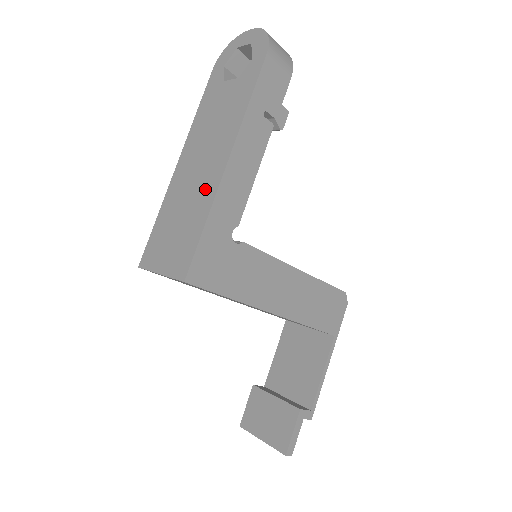
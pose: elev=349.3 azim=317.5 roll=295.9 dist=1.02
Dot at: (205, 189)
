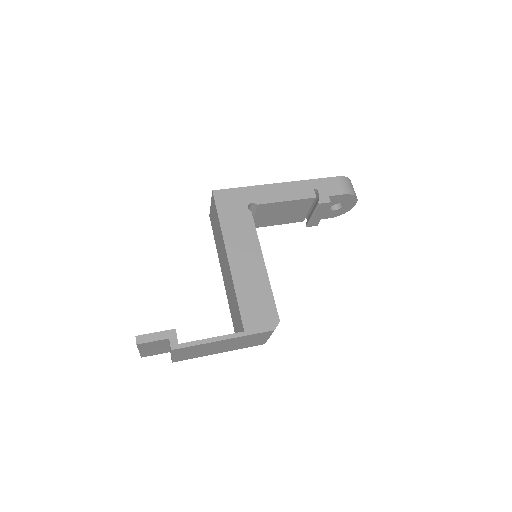
Dot at: occluded
